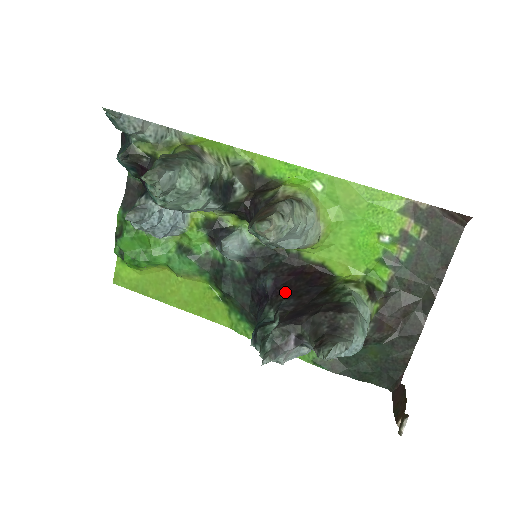
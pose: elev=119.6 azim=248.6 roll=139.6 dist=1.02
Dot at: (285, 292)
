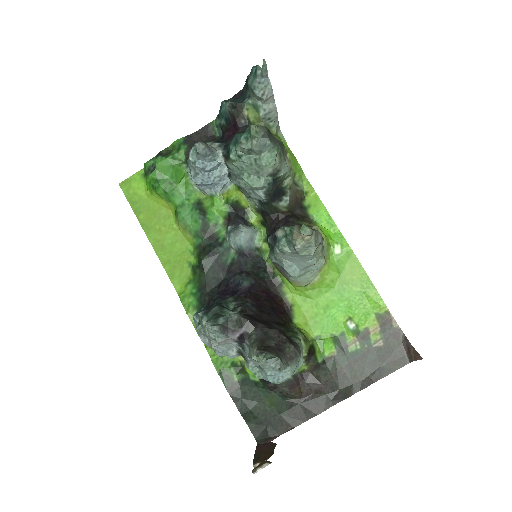
Dot at: (253, 299)
